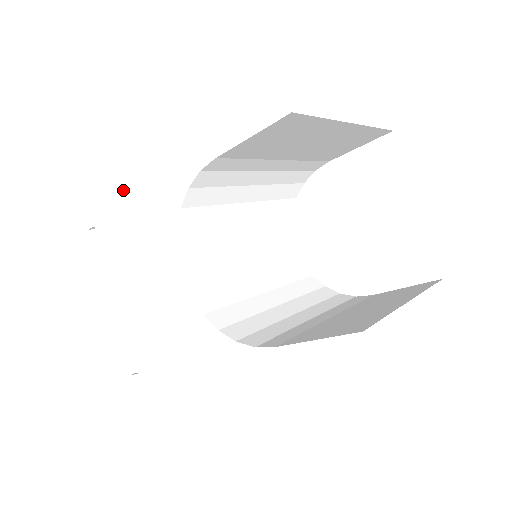
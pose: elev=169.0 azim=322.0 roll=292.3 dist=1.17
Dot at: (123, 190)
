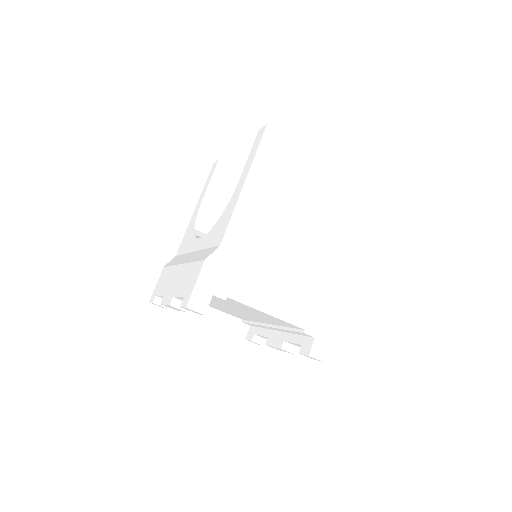
Dot at: occluded
